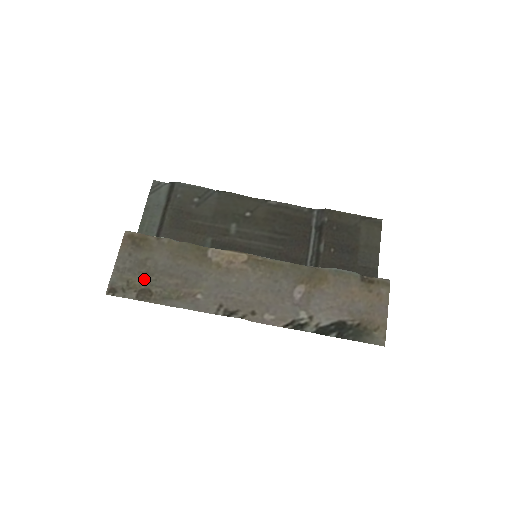
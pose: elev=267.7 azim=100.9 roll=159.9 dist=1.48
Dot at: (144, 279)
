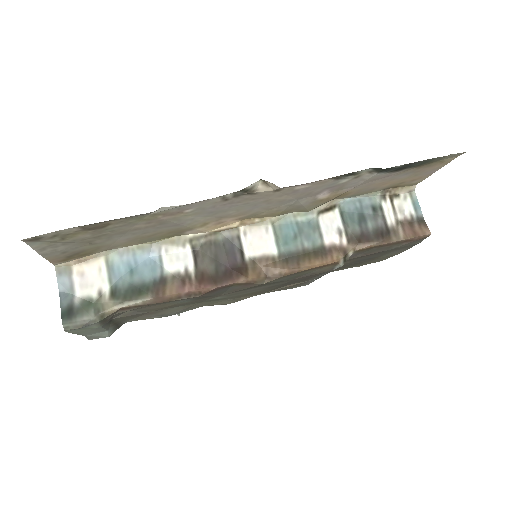
Dot at: (92, 235)
